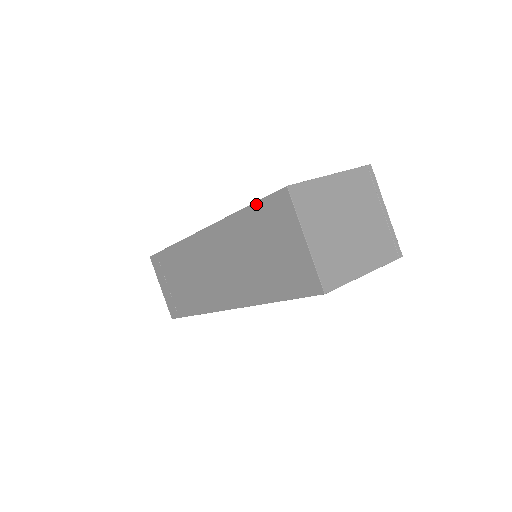
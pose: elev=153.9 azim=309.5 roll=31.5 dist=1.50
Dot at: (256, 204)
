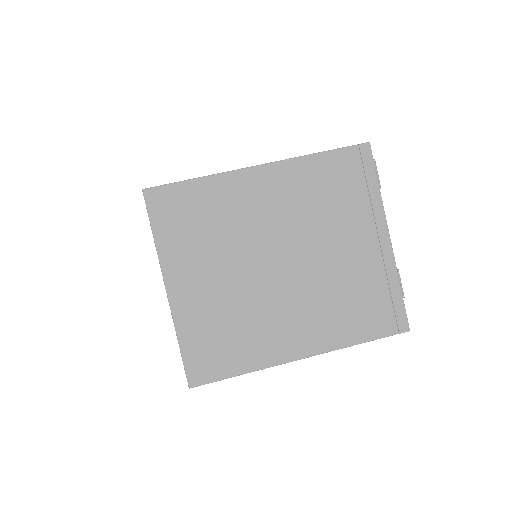
Dot at: occluded
